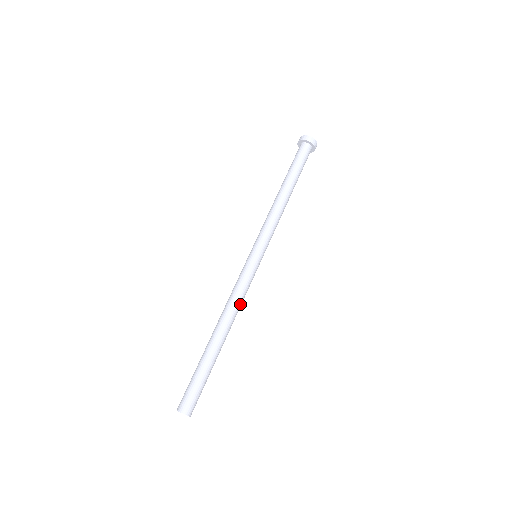
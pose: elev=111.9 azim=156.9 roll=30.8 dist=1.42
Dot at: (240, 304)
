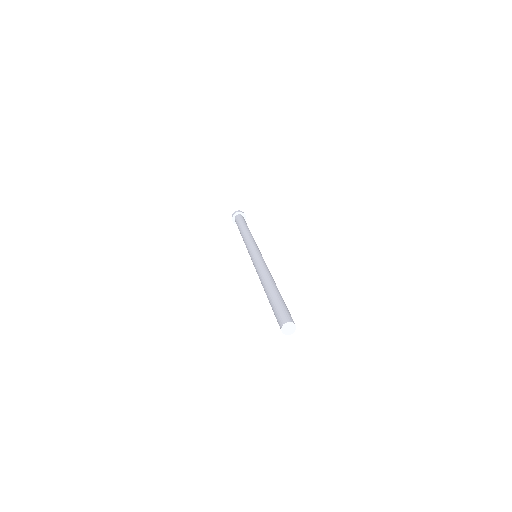
Dot at: (268, 271)
